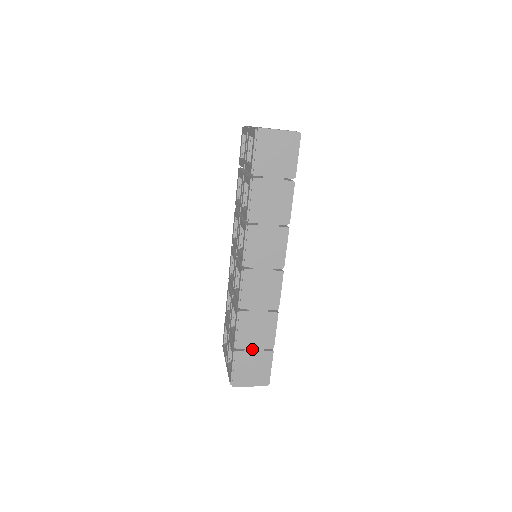
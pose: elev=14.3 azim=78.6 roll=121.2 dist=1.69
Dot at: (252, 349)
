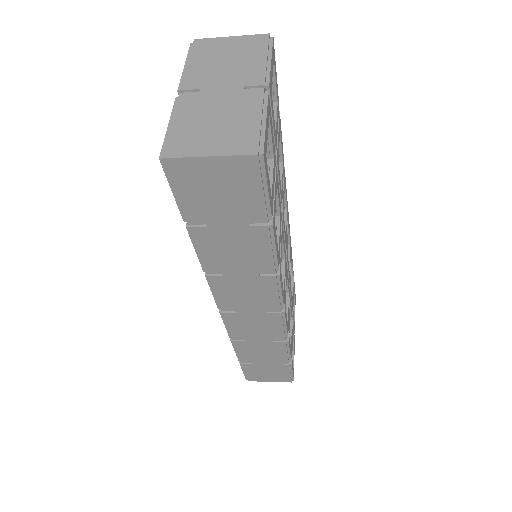
Dot at: (262, 363)
